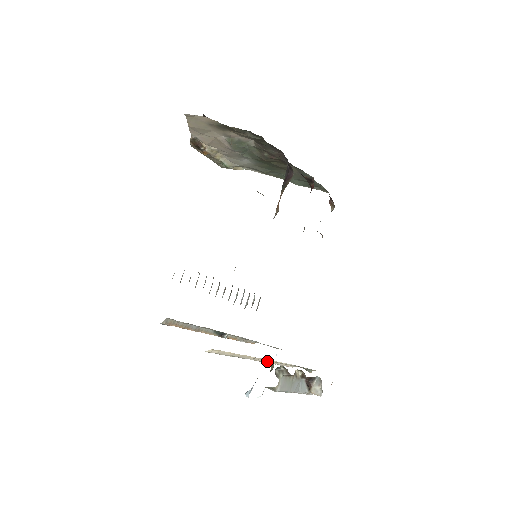
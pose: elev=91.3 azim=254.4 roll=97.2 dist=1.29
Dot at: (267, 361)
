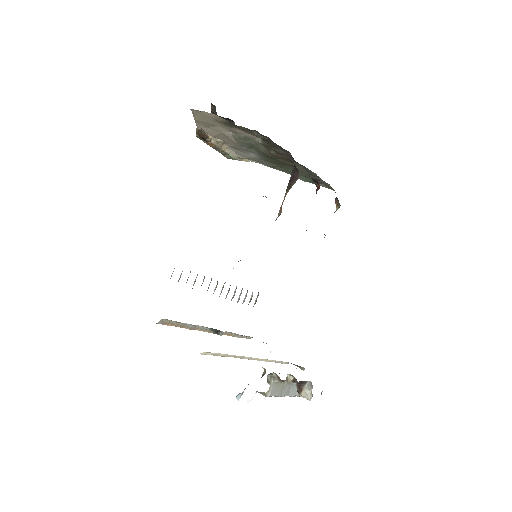
Dot at: (261, 360)
